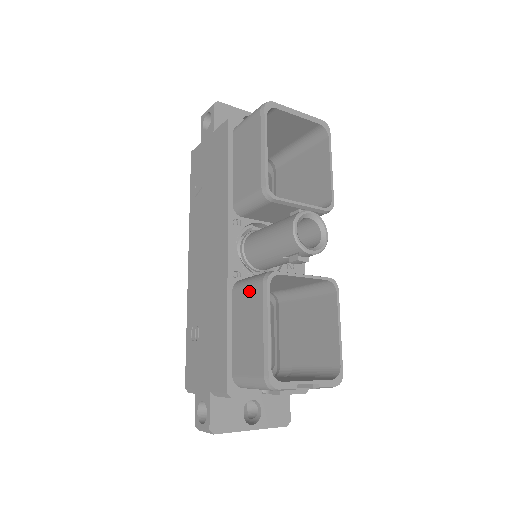
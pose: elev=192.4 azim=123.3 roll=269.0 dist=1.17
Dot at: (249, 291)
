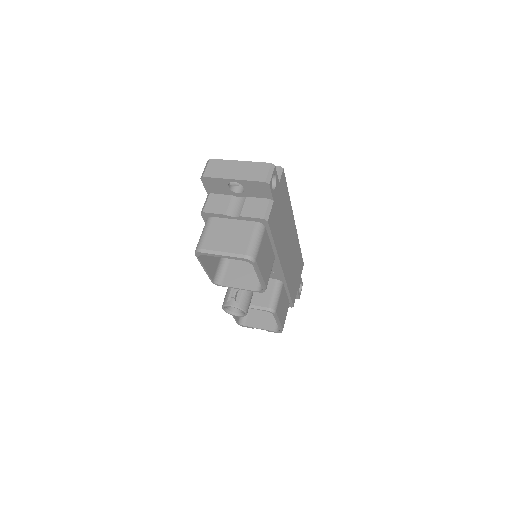
Dot at: occluded
